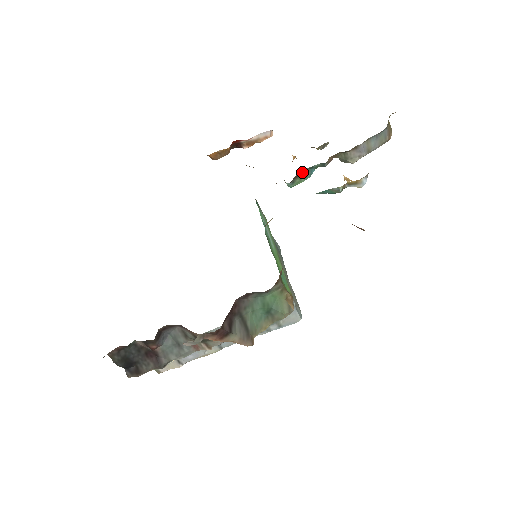
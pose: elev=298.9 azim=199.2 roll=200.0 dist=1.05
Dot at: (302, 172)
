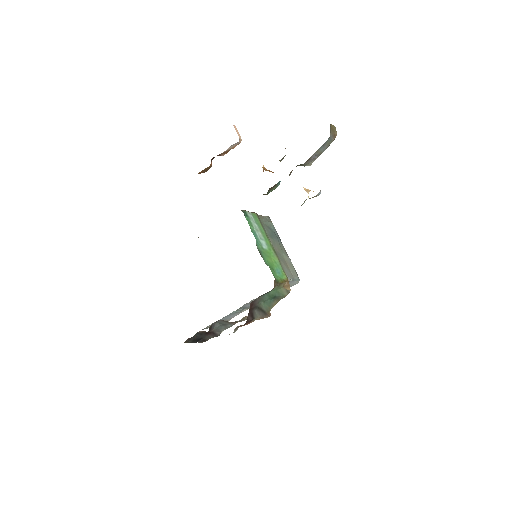
Dot at: (272, 187)
